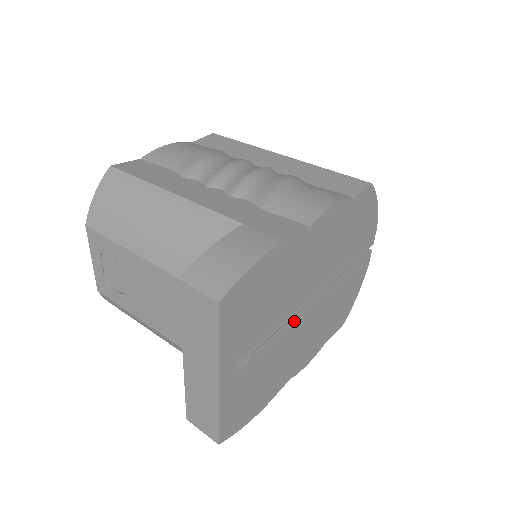
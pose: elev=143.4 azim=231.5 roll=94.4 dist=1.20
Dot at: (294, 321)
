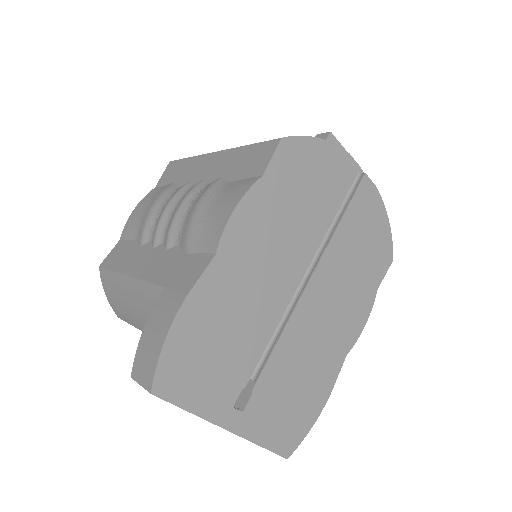
Dot at: (291, 321)
